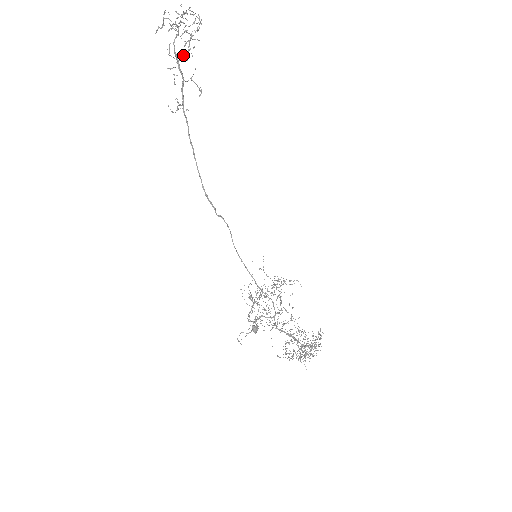
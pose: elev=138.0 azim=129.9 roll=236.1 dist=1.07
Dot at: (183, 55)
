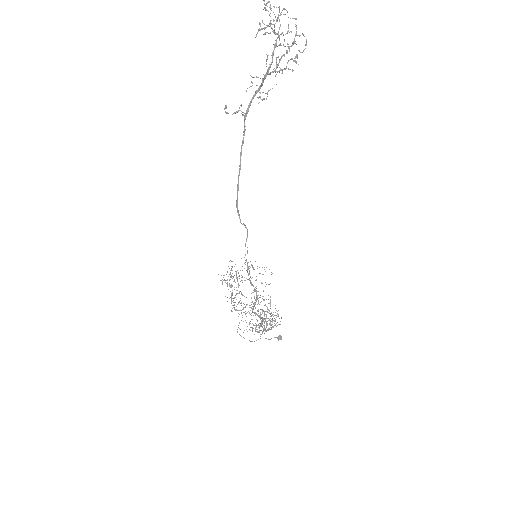
Dot at: (275, 71)
